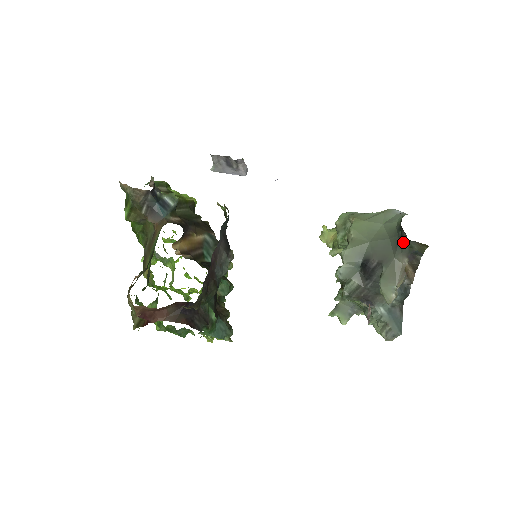
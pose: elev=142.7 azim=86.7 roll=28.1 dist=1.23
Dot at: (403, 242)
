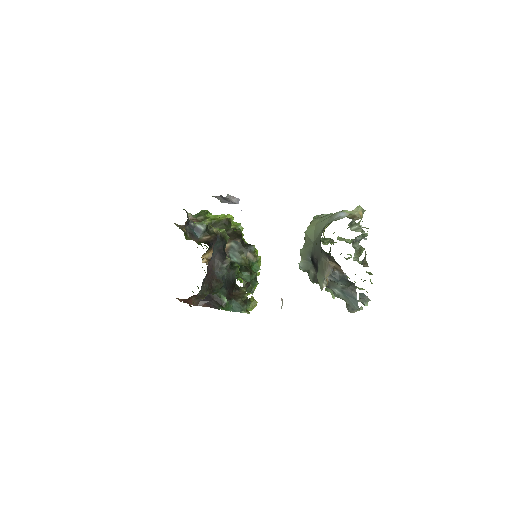
Dot at: occluded
